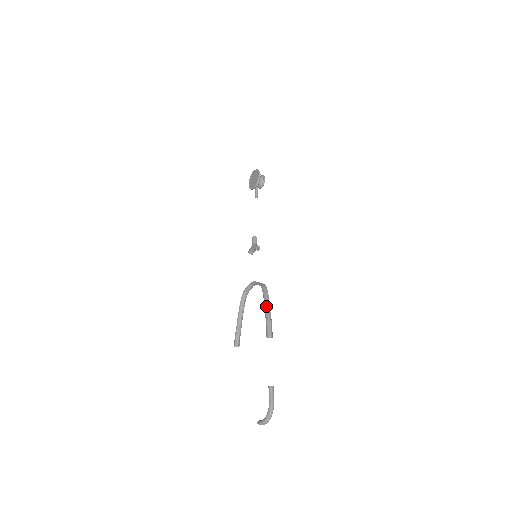
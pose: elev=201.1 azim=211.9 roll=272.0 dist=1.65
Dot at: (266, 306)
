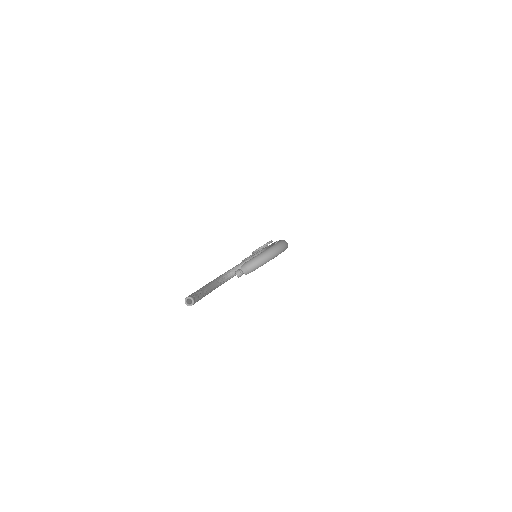
Dot at: occluded
